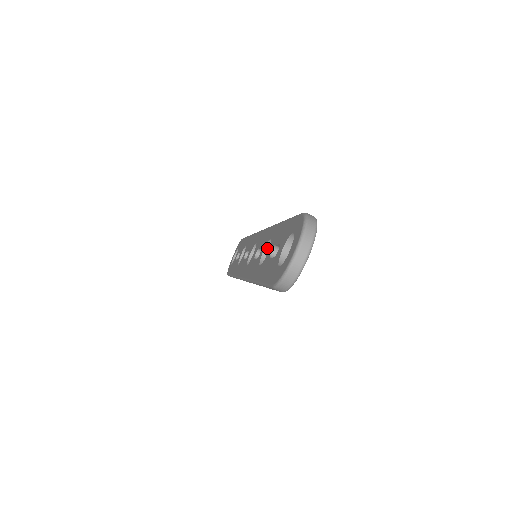
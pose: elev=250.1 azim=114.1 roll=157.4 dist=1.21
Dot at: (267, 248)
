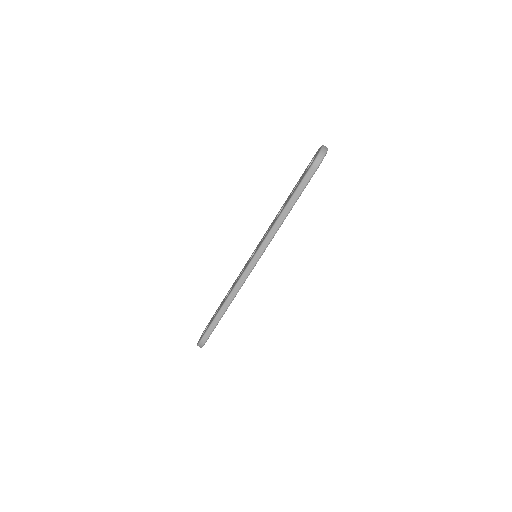
Dot at: occluded
